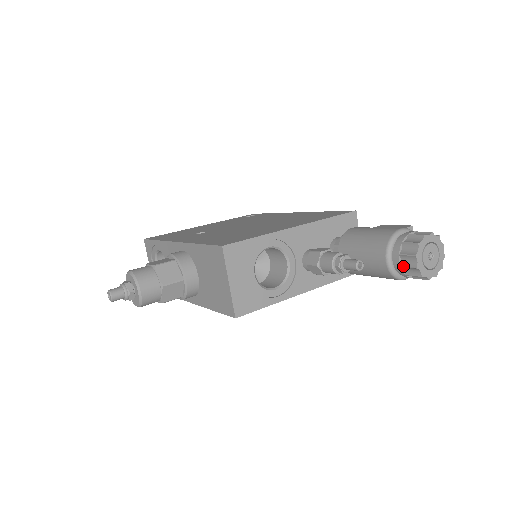
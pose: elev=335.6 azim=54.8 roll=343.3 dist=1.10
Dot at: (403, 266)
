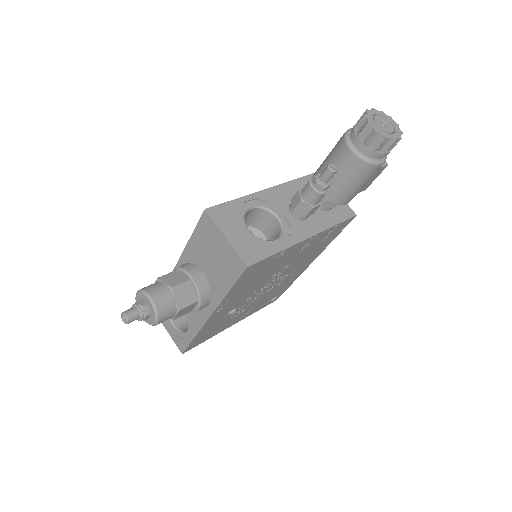
Dot at: (366, 142)
